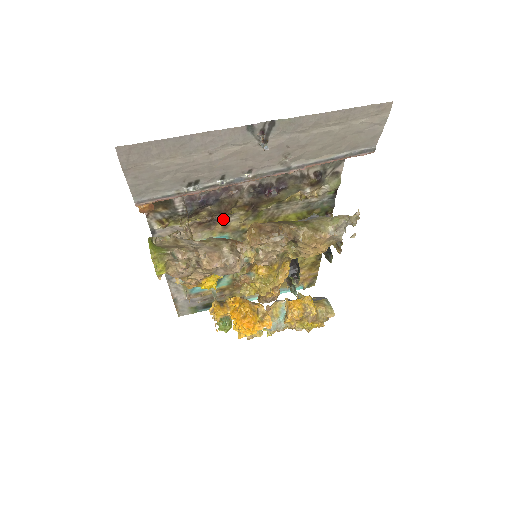
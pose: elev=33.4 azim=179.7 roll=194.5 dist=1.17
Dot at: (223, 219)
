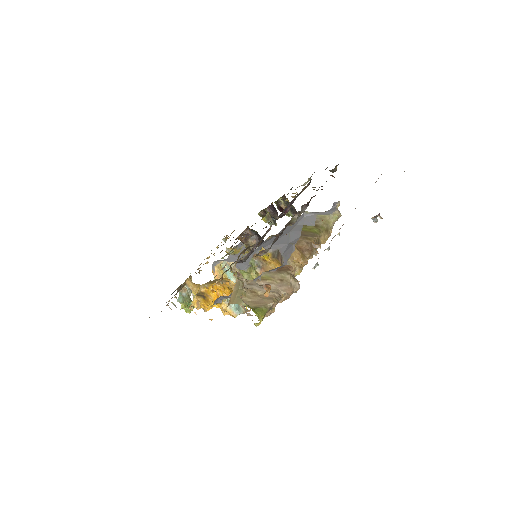
Dot at: occluded
